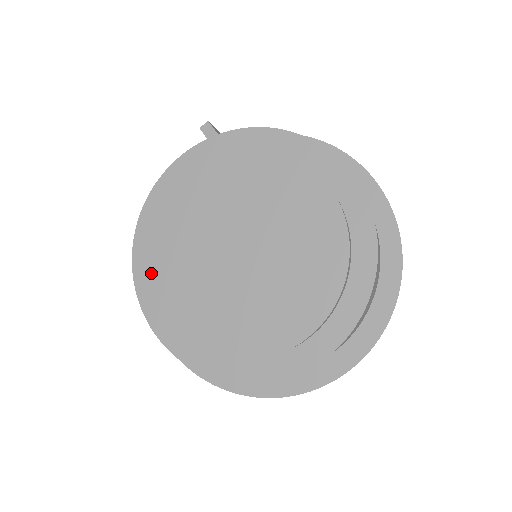
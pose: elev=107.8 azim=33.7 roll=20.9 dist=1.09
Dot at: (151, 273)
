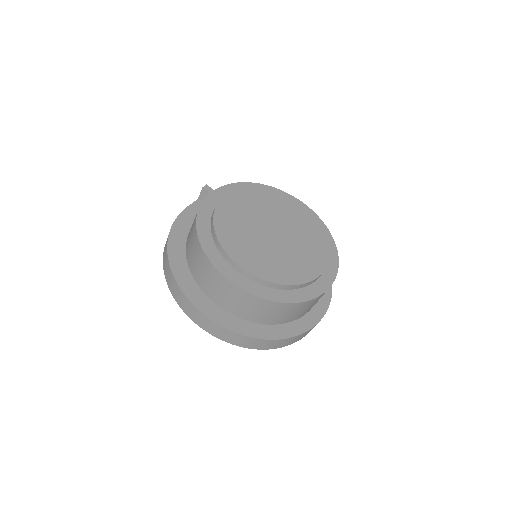
Dot at: (224, 245)
